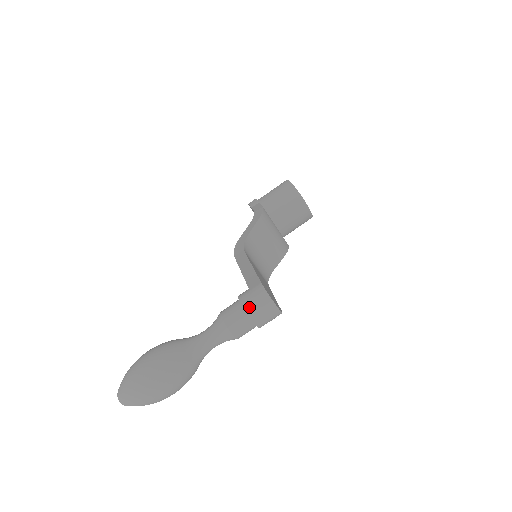
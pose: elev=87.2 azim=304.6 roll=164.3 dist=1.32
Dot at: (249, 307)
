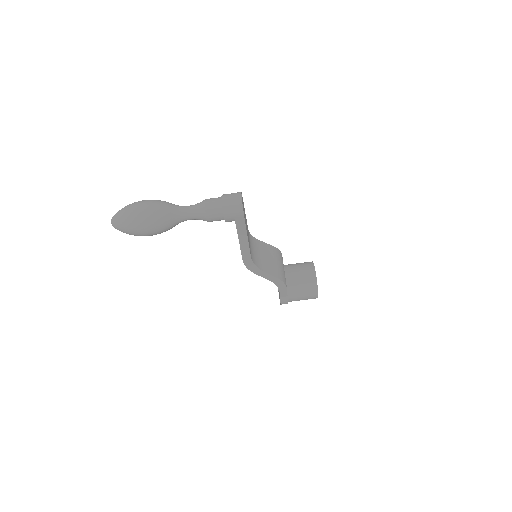
Dot at: (225, 195)
